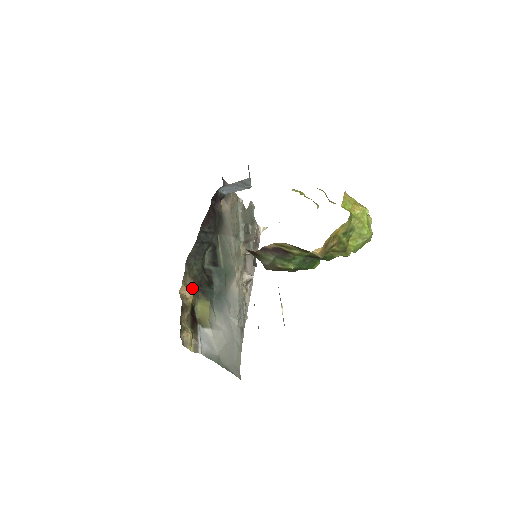
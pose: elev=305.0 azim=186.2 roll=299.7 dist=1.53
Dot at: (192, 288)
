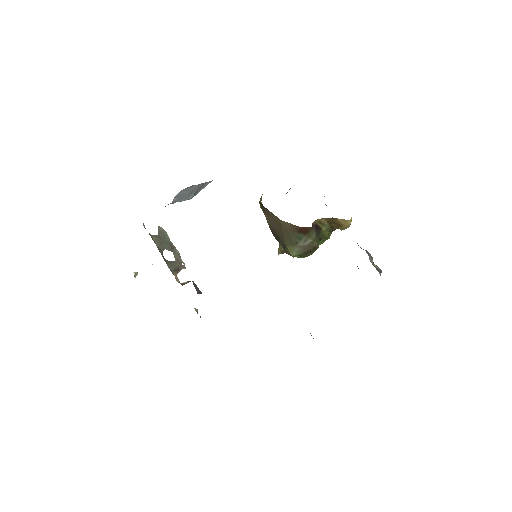
Dot at: occluded
